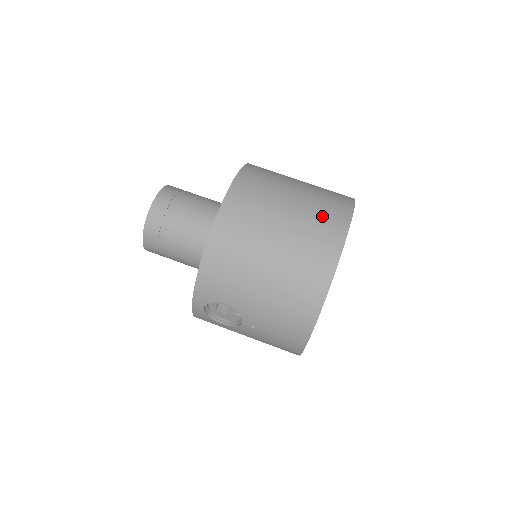
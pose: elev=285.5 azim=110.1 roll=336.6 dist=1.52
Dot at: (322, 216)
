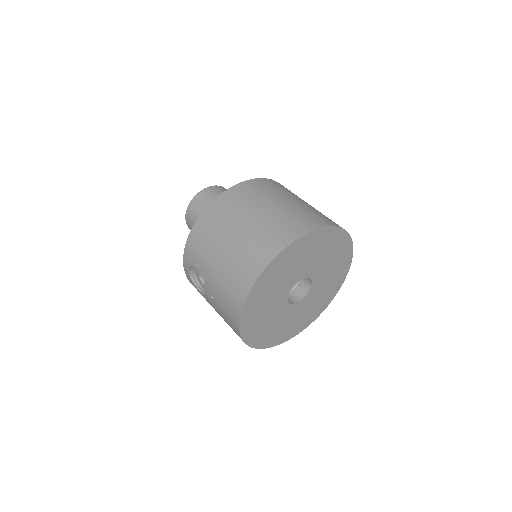
Dot at: (287, 222)
